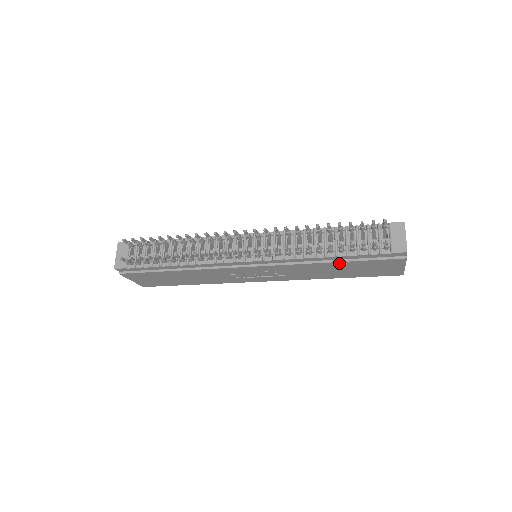
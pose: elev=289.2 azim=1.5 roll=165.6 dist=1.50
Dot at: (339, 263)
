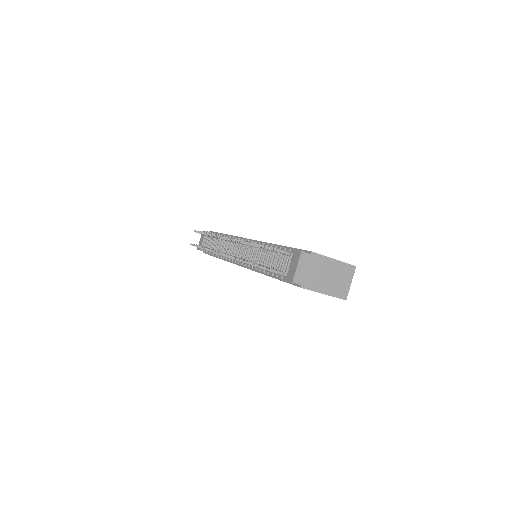
Dot at: occluded
